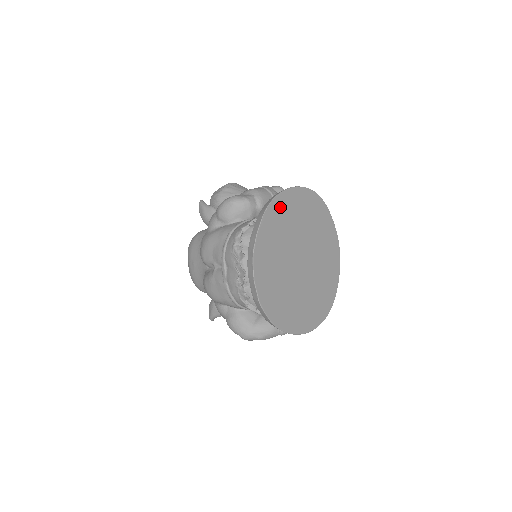
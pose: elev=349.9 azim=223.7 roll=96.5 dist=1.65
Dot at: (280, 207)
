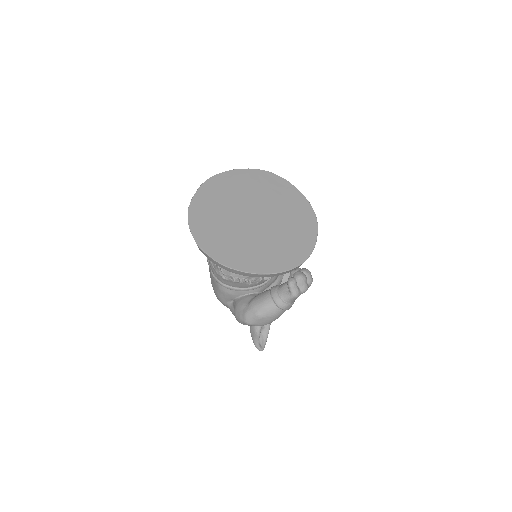
Dot at: (219, 182)
